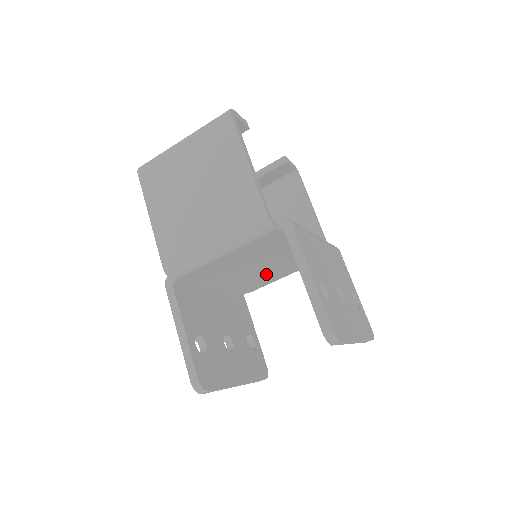
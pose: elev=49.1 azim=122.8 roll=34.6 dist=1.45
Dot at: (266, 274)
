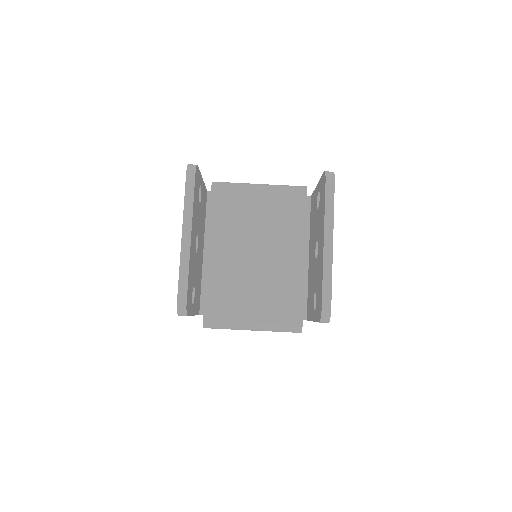
Dot at: (247, 284)
